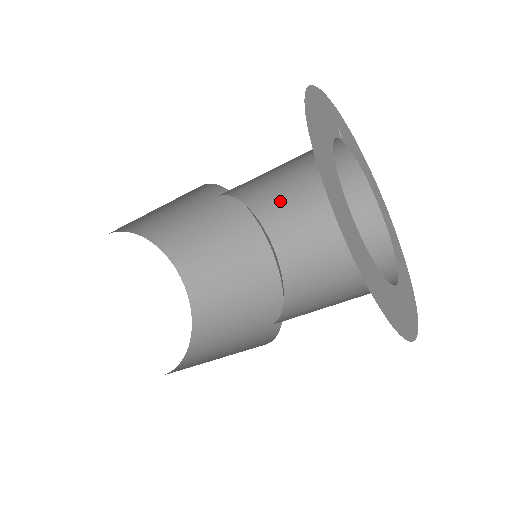
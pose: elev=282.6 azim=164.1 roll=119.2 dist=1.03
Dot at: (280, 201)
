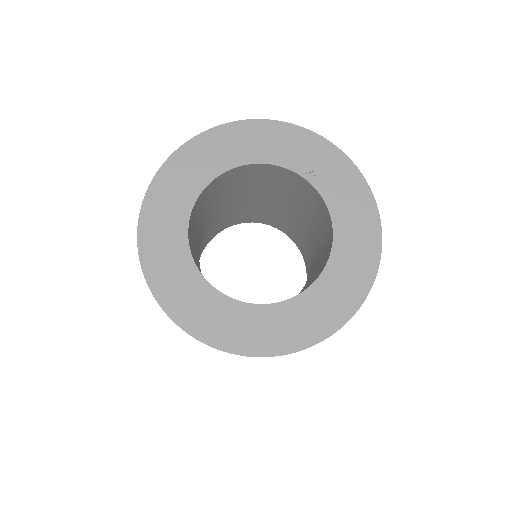
Dot at: (315, 239)
